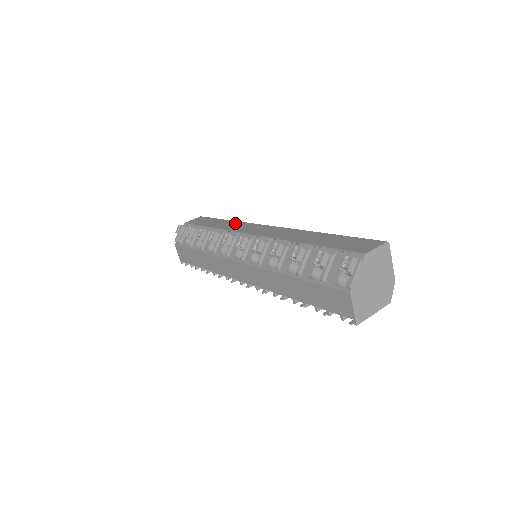
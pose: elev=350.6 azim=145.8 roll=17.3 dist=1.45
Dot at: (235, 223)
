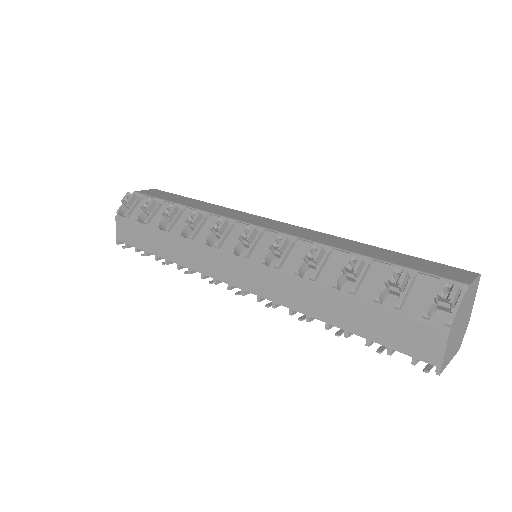
Dot at: (221, 208)
